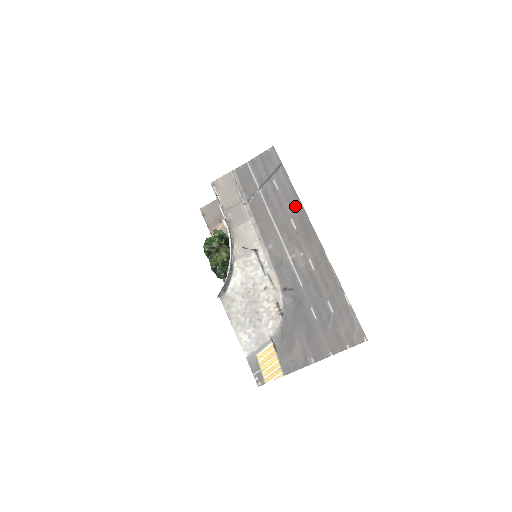
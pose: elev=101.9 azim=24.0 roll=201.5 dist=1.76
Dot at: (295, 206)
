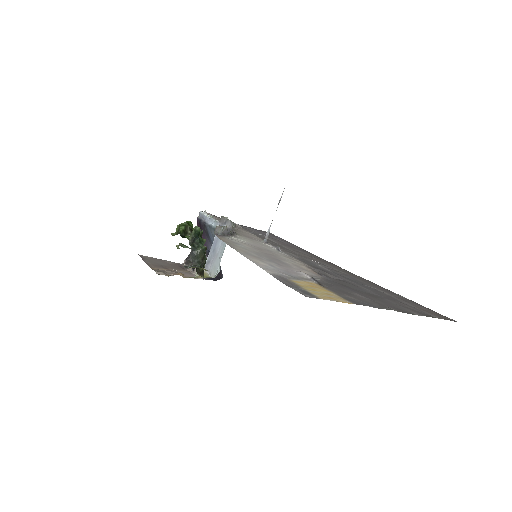
Dot at: (304, 251)
